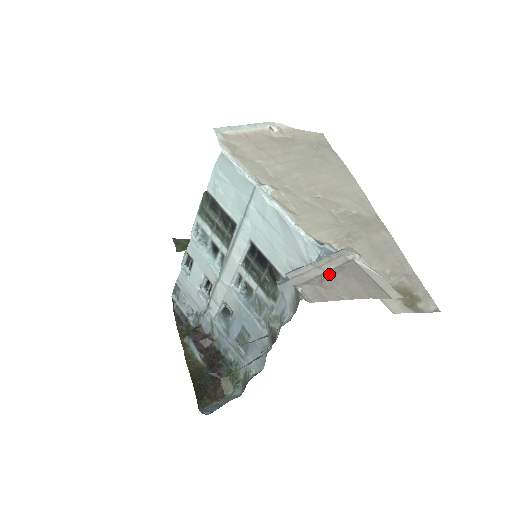
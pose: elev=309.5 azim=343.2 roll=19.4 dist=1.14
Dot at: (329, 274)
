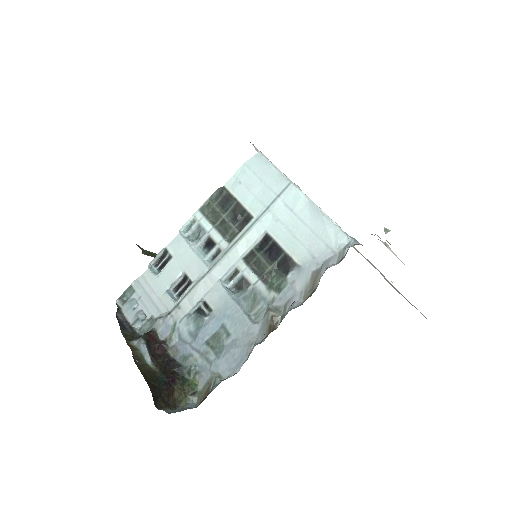
Dot at: occluded
